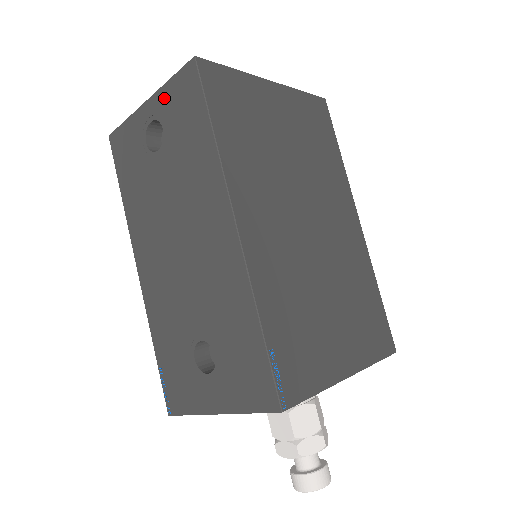
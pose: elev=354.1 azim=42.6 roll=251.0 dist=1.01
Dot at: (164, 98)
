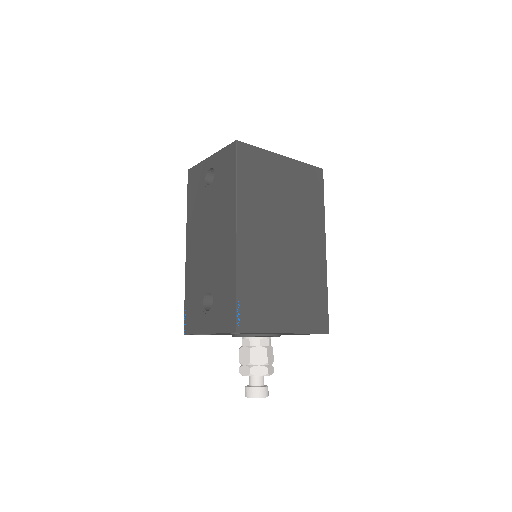
Dot at: (219, 157)
